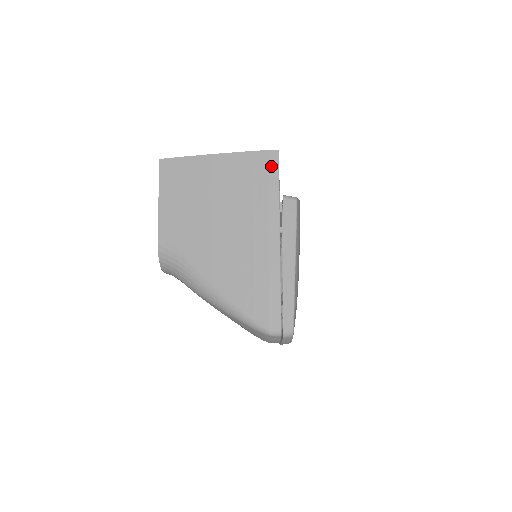
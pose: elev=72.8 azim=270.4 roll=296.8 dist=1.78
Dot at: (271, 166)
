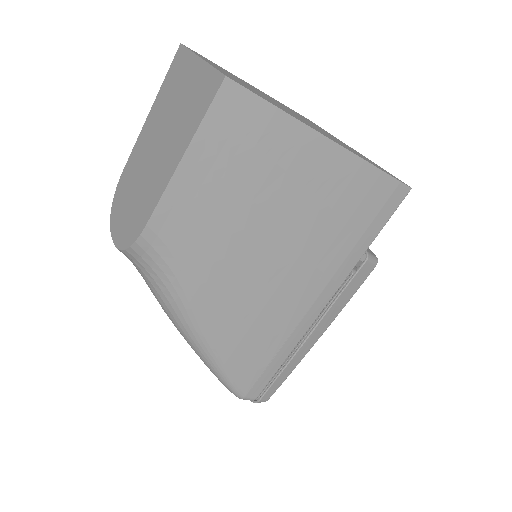
Dot at: (386, 208)
